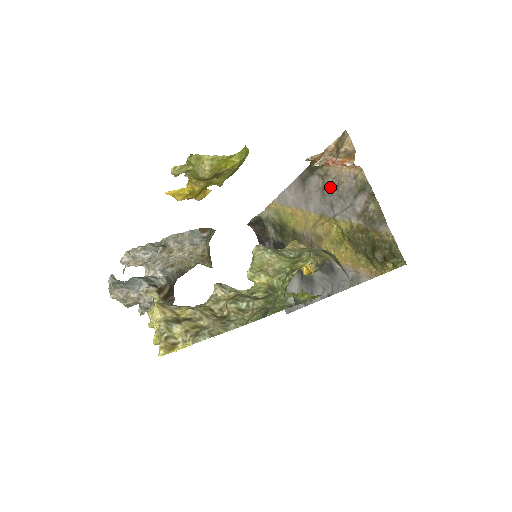
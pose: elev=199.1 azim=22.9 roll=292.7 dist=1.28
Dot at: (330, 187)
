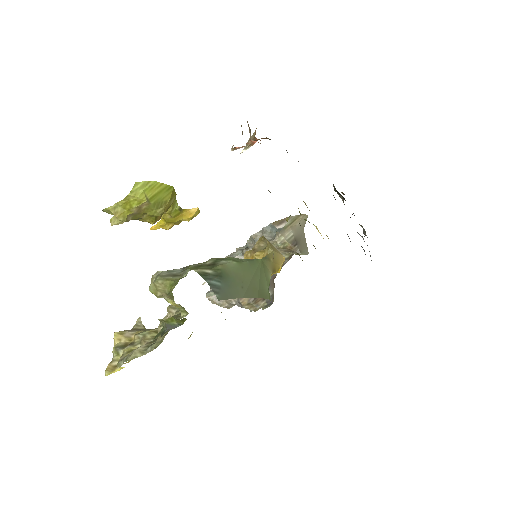
Dot at: occluded
